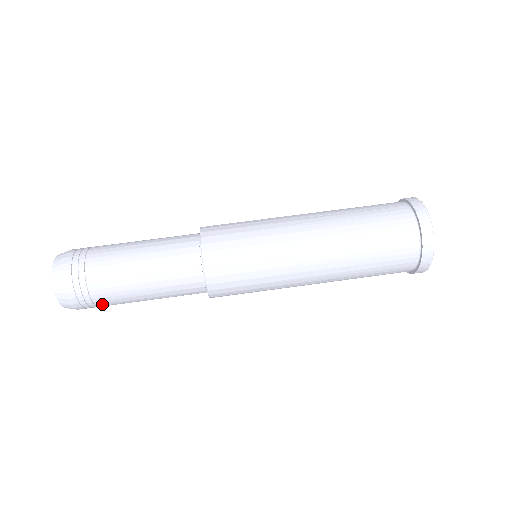
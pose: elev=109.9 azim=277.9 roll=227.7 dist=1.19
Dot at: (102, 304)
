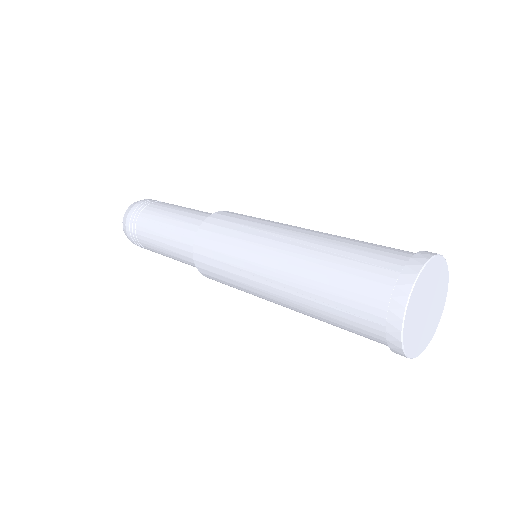
Dot at: (149, 208)
